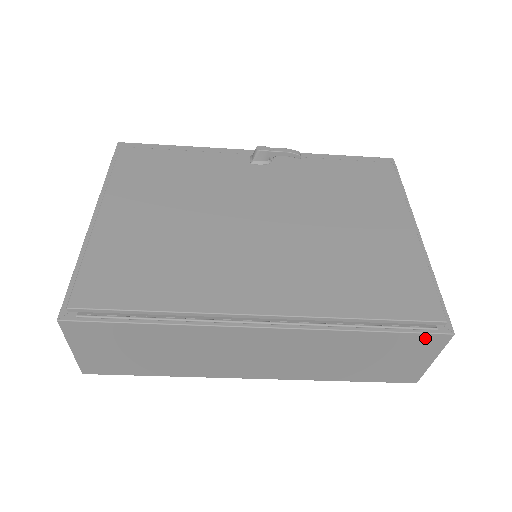
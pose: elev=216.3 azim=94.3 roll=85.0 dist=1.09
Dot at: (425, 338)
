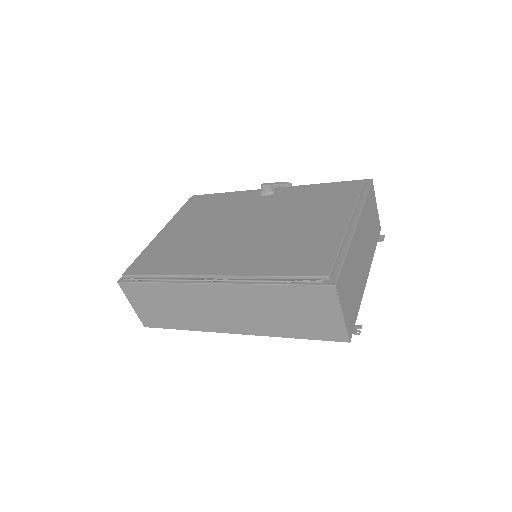
Dot at: (317, 290)
